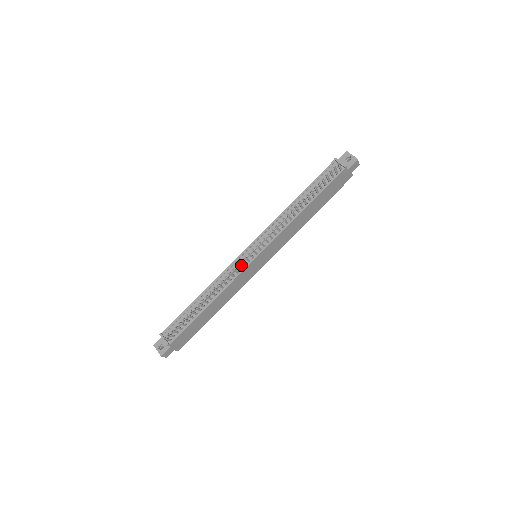
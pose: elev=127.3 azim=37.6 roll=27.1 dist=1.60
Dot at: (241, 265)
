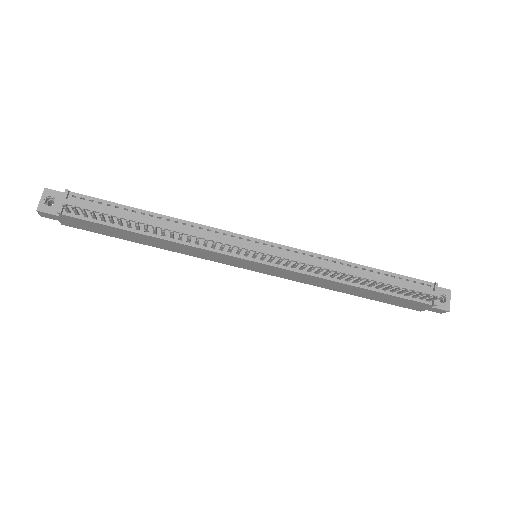
Dot at: (234, 247)
